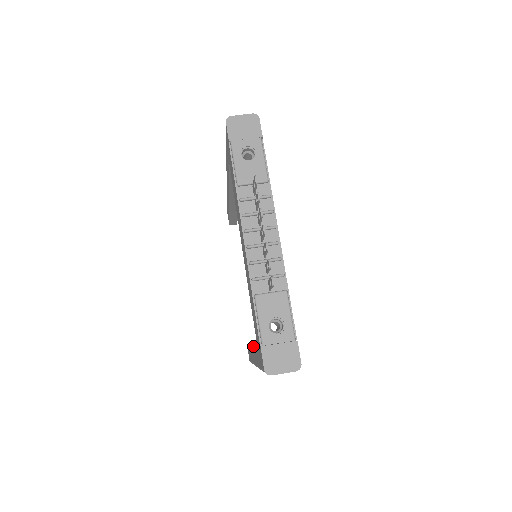
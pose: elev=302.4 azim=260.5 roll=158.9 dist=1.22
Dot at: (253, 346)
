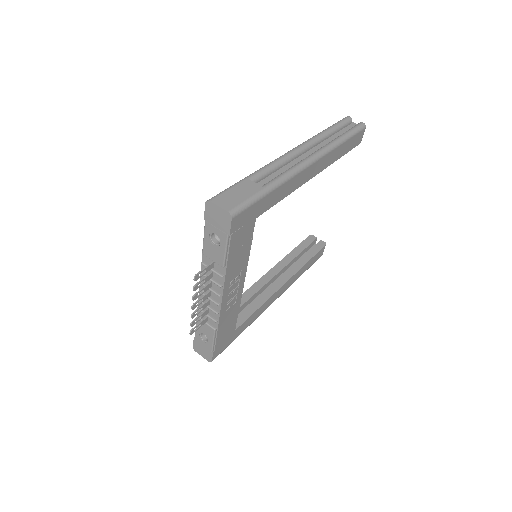
Dot at: (247, 290)
